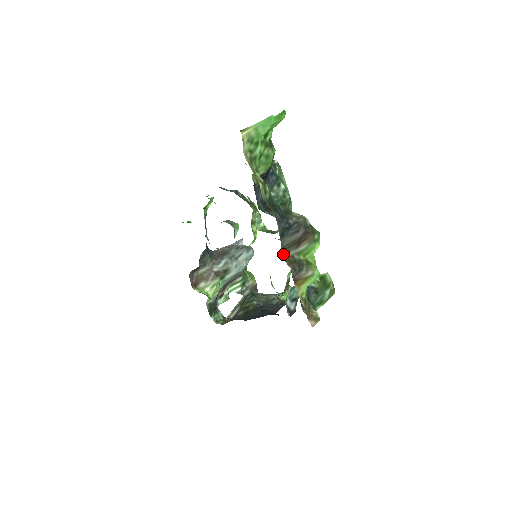
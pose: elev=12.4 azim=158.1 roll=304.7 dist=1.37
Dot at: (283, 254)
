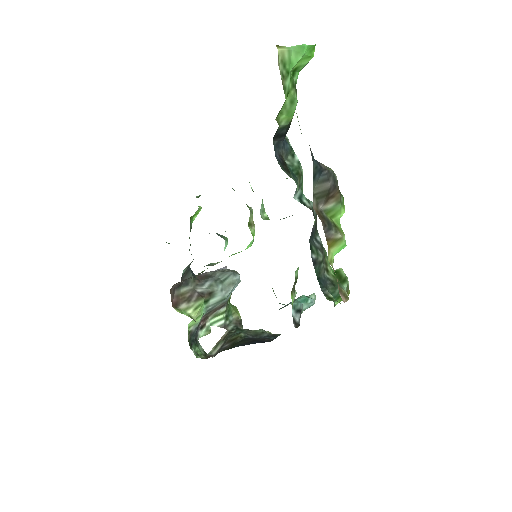
Dot at: (313, 203)
